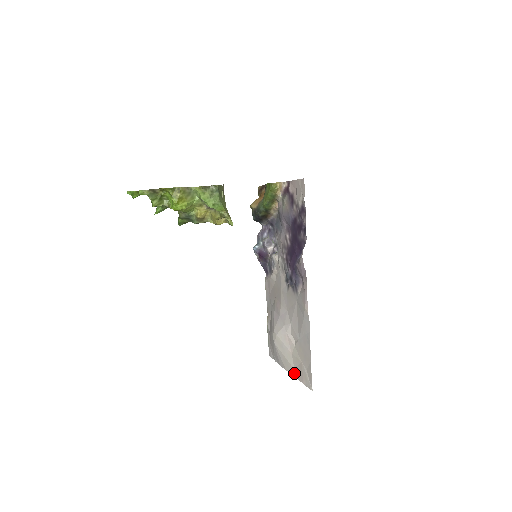
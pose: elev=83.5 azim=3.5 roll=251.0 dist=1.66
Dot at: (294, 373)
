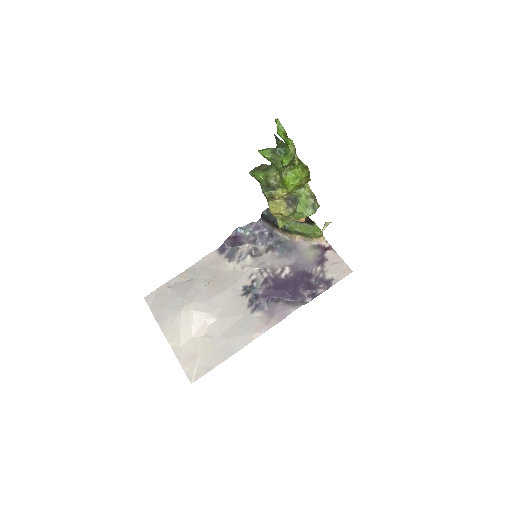
Dot at: (176, 349)
